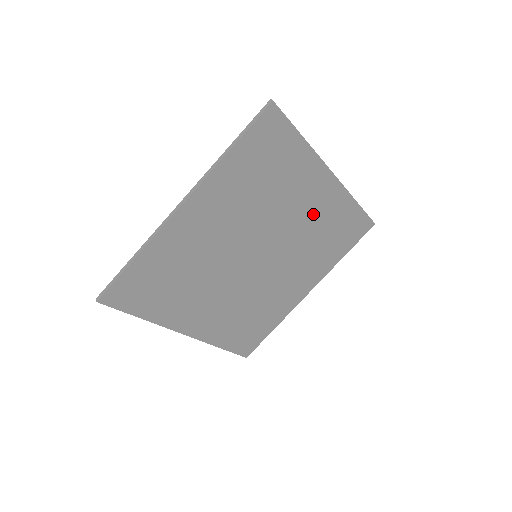
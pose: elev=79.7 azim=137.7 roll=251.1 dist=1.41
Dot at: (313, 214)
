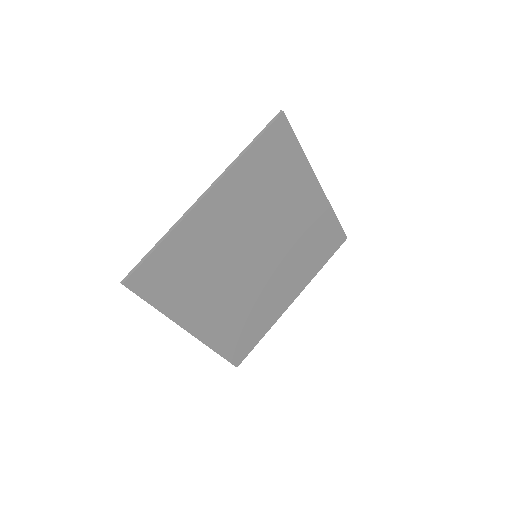
Dot at: (303, 221)
